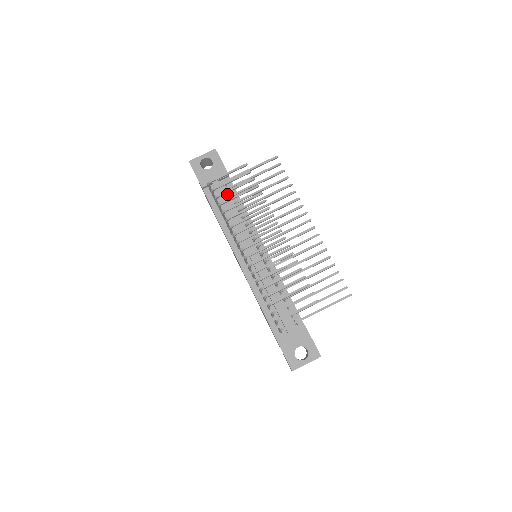
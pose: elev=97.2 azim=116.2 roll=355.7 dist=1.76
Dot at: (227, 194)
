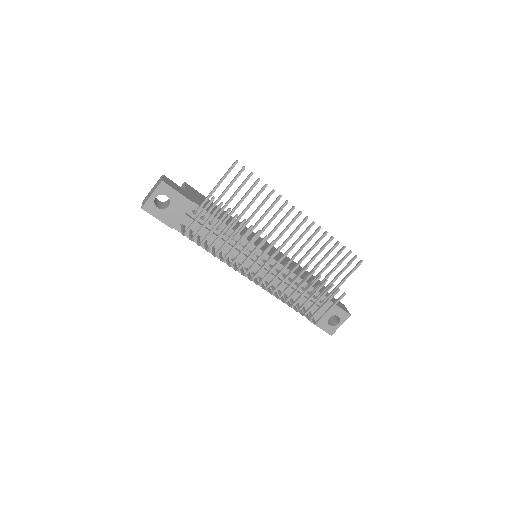
Dot at: (201, 221)
